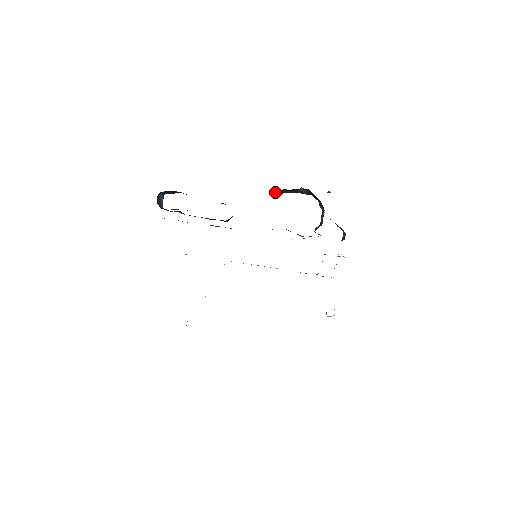
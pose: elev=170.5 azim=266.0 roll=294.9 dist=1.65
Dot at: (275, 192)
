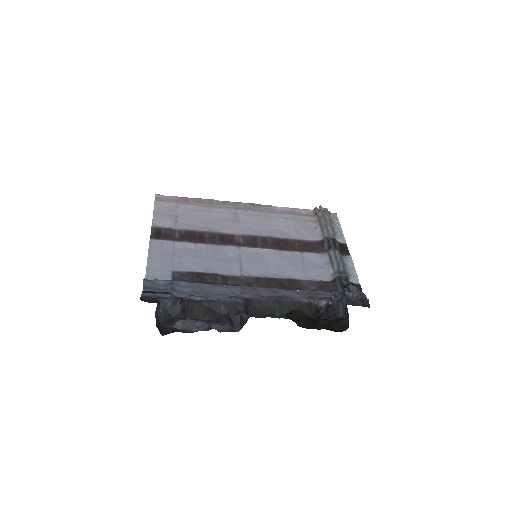
Dot at: occluded
